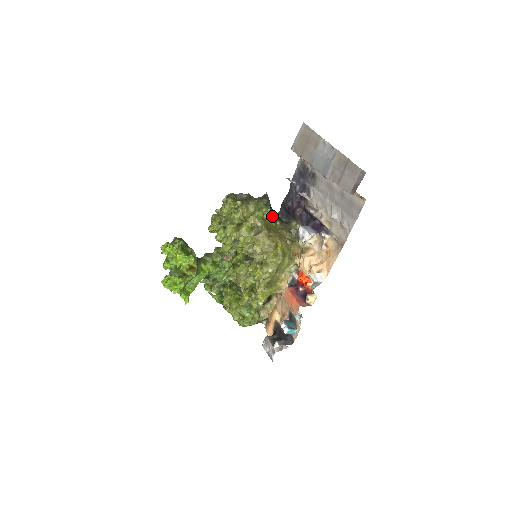
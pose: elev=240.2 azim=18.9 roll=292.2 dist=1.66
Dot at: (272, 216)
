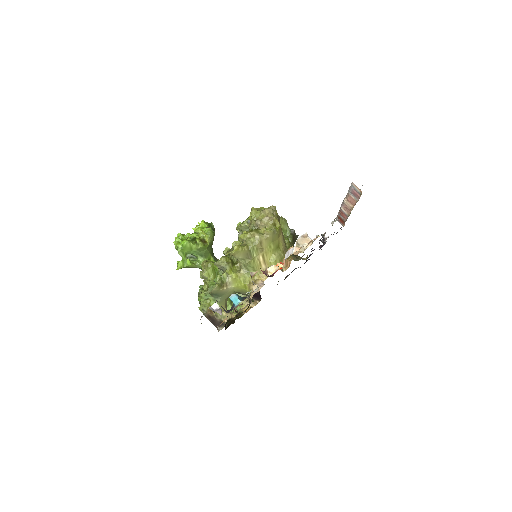
Dot at: (290, 242)
